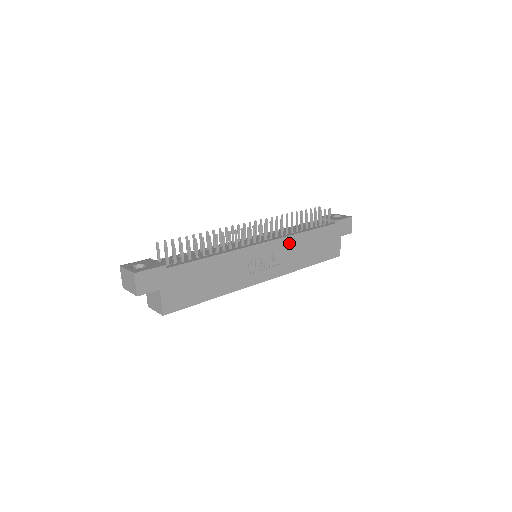
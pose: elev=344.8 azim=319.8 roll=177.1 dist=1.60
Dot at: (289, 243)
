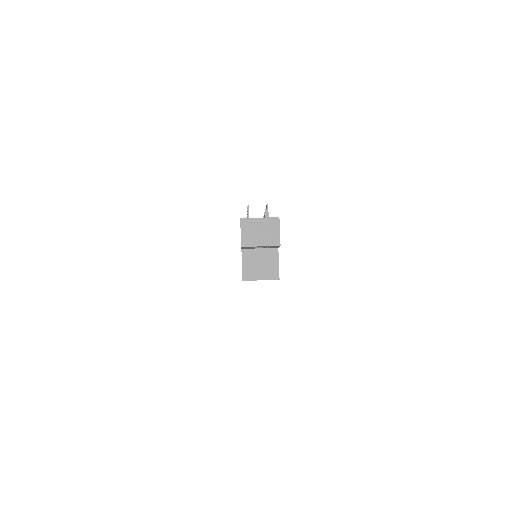
Dot at: occluded
